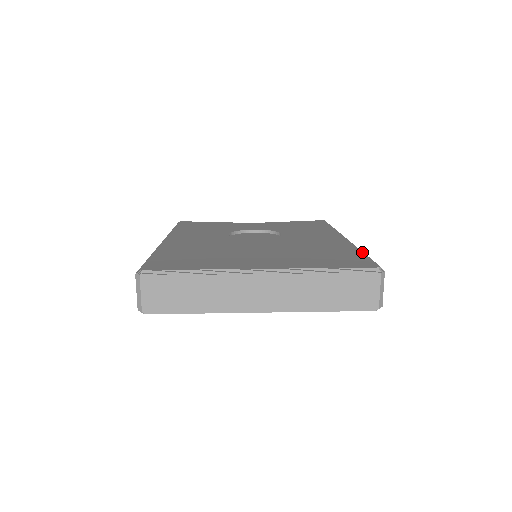
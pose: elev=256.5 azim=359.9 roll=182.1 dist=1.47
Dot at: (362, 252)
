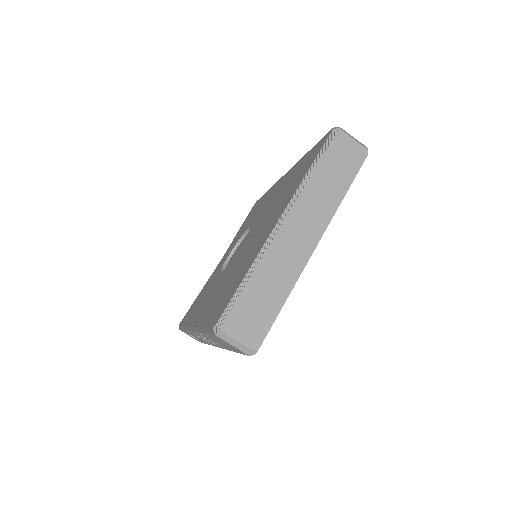
Dot at: (309, 151)
